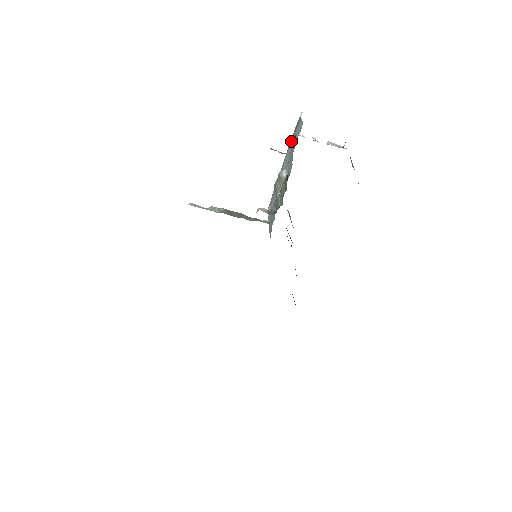
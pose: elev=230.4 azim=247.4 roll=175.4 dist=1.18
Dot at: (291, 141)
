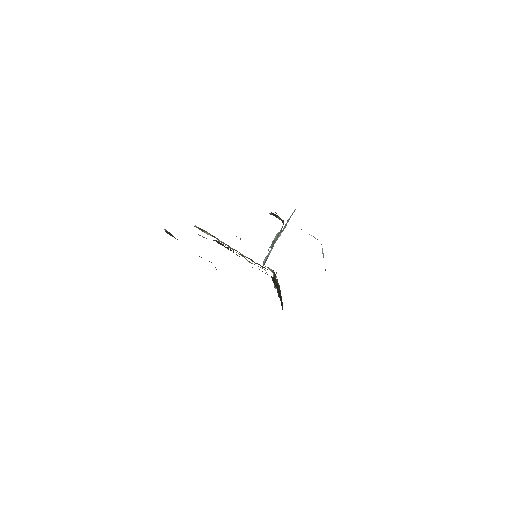
Dot at: occluded
